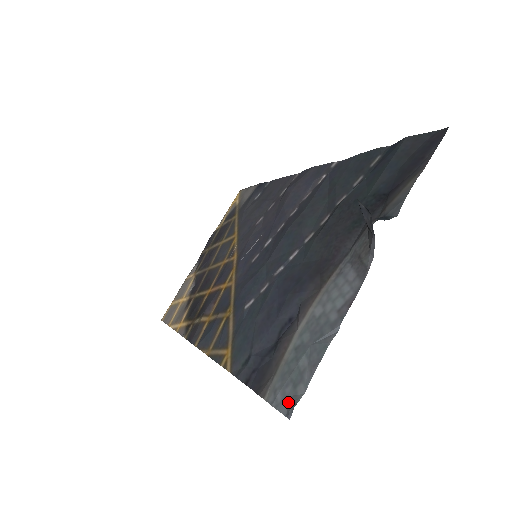
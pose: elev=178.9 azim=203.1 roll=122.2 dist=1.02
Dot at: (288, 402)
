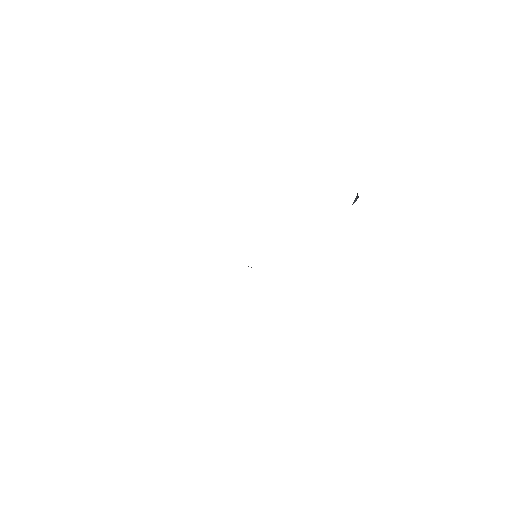
Dot at: occluded
